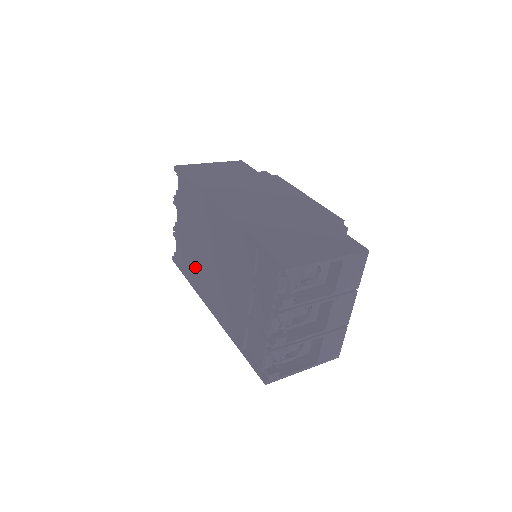
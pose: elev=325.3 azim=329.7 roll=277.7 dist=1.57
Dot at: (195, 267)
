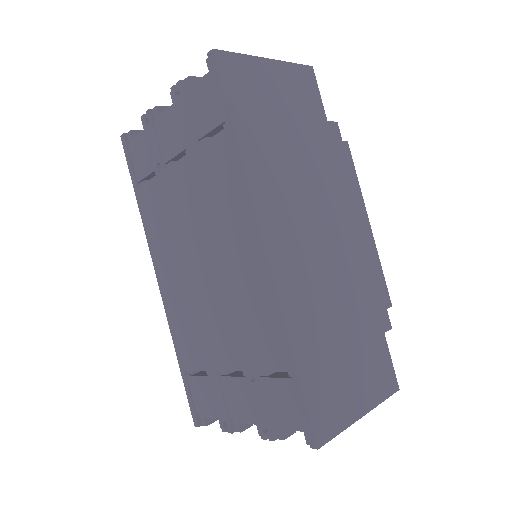
Dot at: (161, 212)
